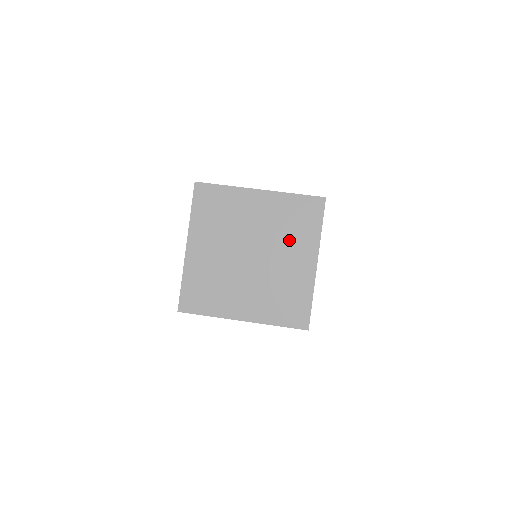
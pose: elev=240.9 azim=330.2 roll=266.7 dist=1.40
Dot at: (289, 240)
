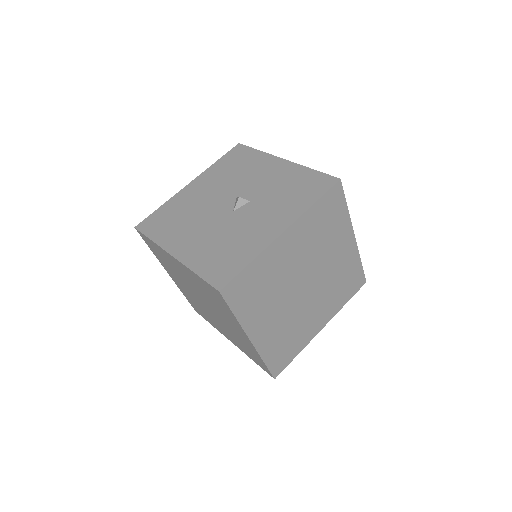
Dot at: (219, 309)
